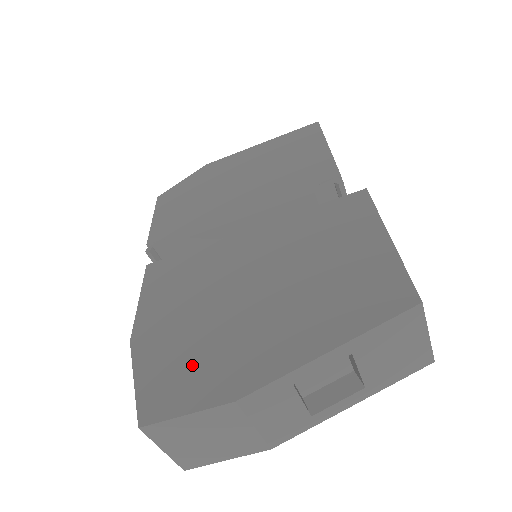
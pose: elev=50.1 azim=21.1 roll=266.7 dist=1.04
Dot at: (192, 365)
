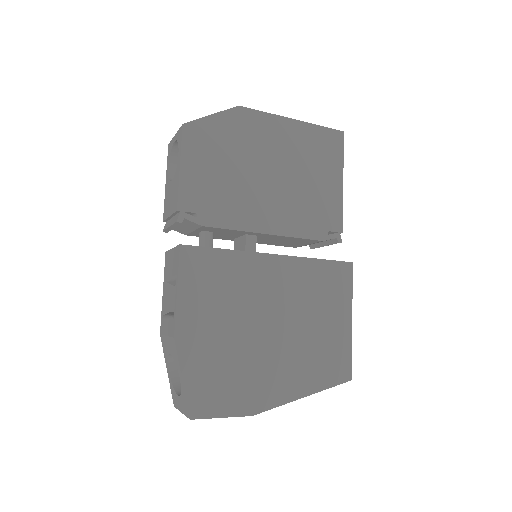
Dot at: (226, 380)
